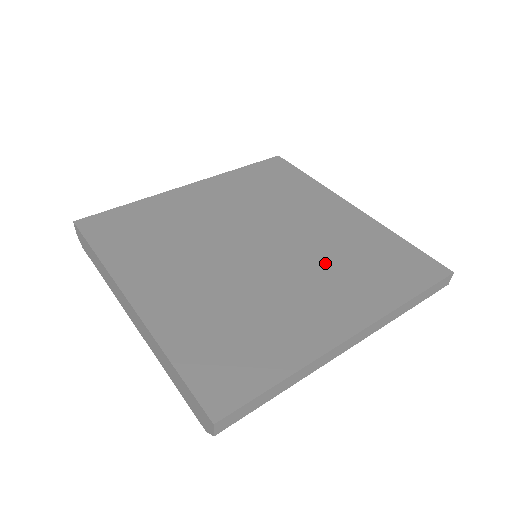
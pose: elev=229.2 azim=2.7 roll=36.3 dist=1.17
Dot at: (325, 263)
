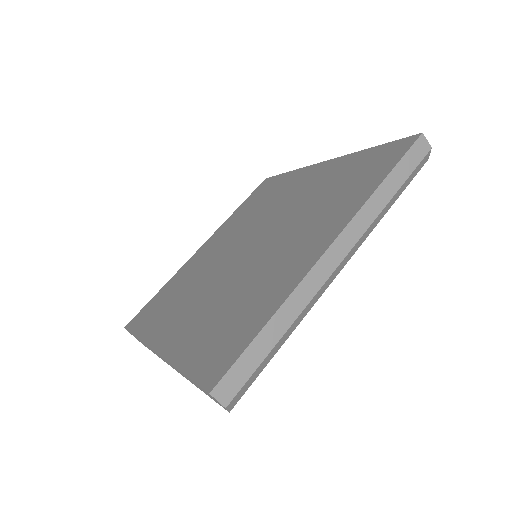
Dot at: (302, 216)
